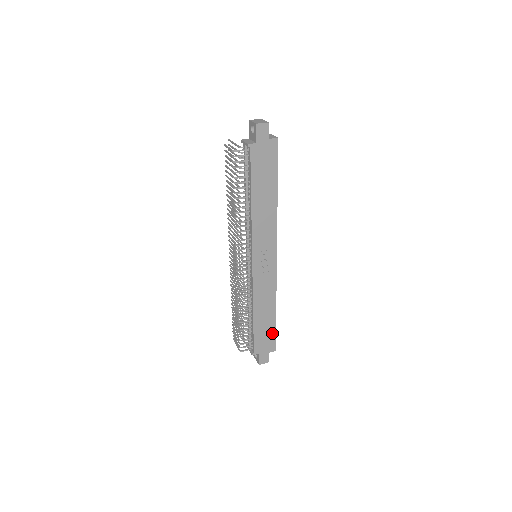
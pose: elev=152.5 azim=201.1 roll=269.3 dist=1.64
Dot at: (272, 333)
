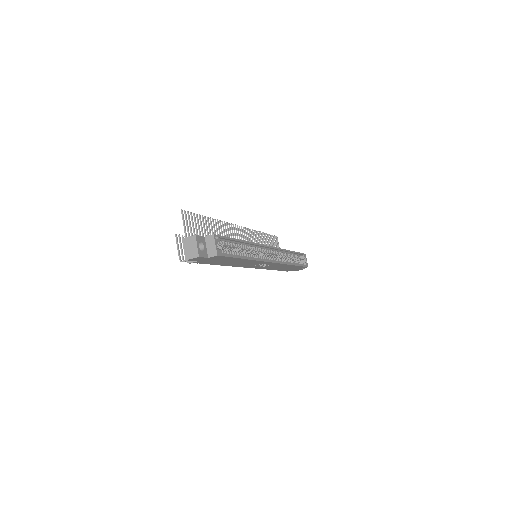
Dot at: (298, 267)
